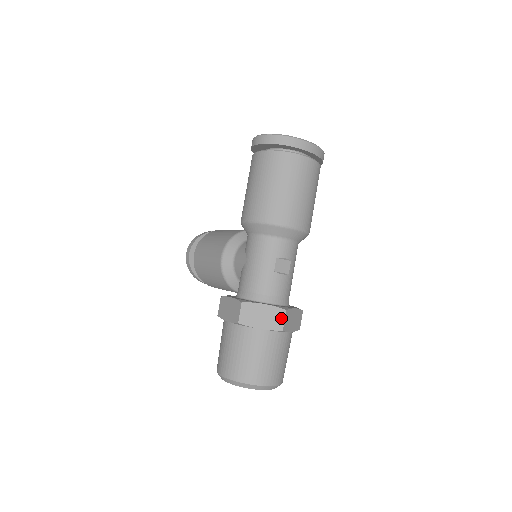
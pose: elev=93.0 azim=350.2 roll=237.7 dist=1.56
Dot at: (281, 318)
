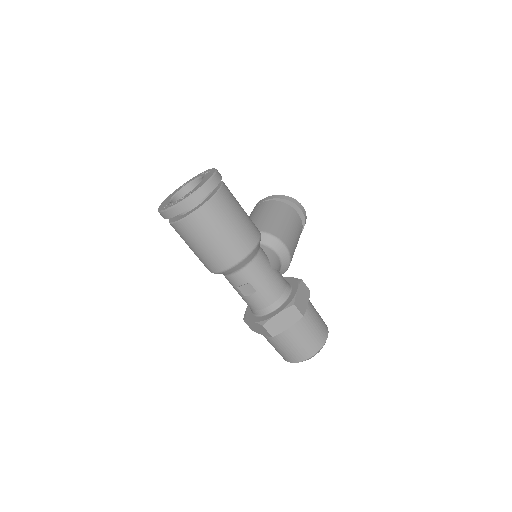
Dot at: (265, 330)
